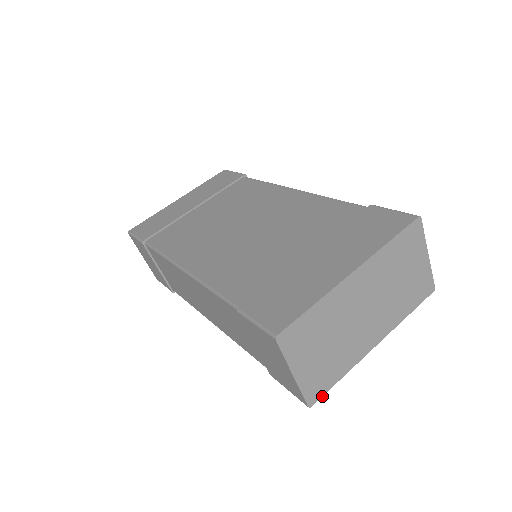
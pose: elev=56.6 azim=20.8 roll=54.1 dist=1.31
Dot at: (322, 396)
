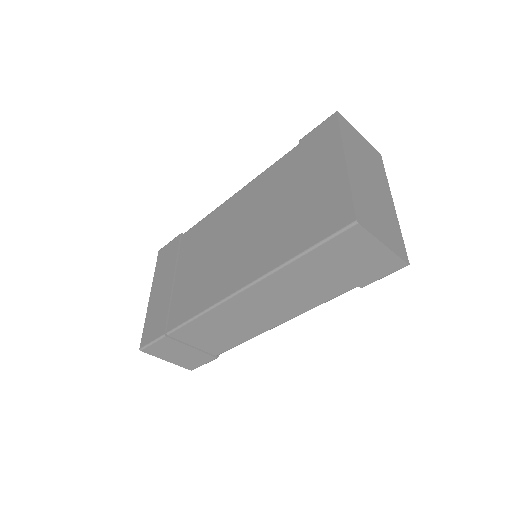
Dot at: (406, 253)
